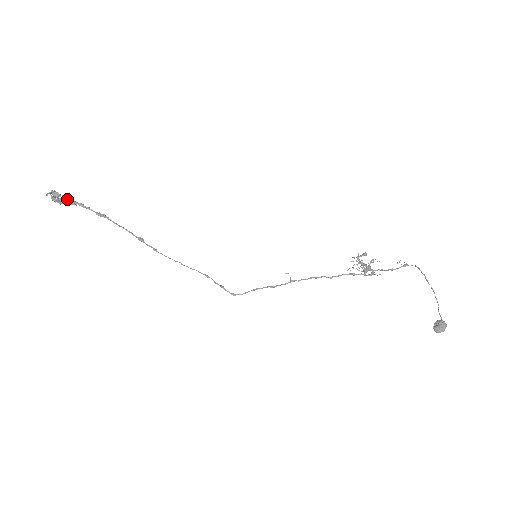
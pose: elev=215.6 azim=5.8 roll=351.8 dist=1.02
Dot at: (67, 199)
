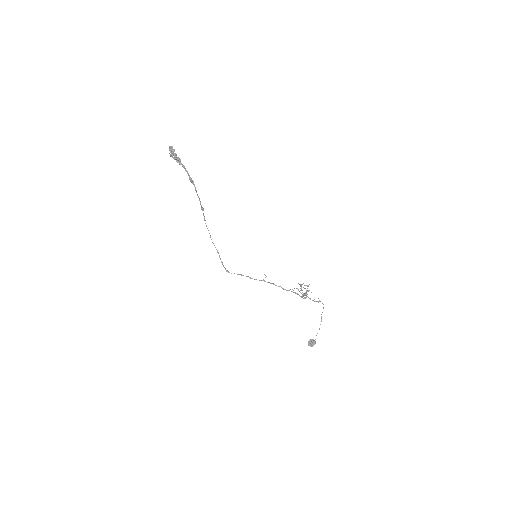
Dot at: (179, 158)
